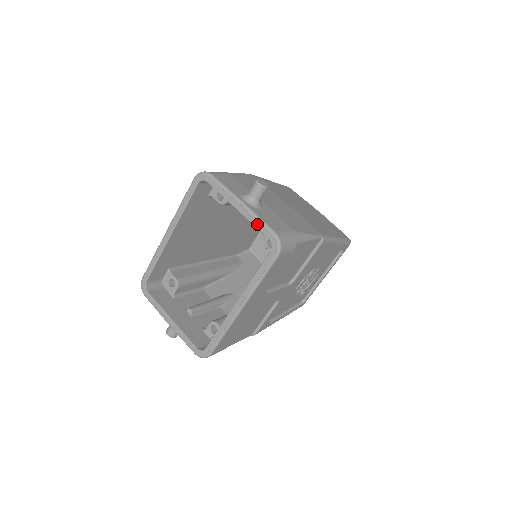
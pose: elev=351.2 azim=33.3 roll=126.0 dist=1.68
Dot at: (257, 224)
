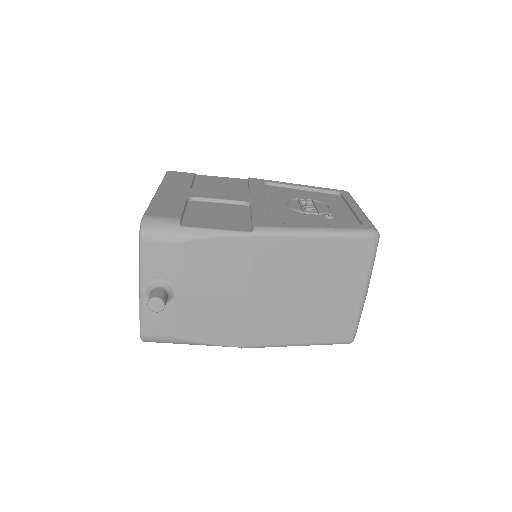
Dot at: occluded
